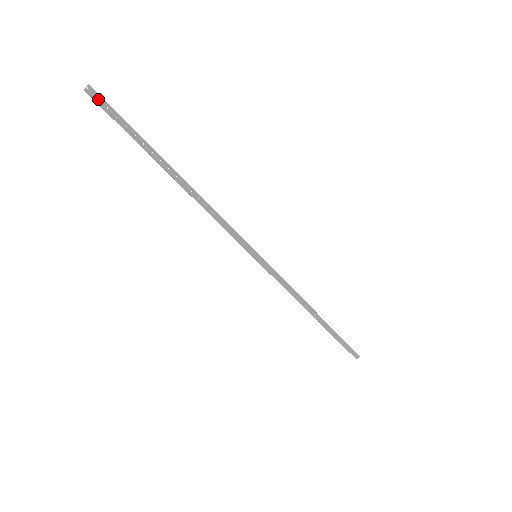
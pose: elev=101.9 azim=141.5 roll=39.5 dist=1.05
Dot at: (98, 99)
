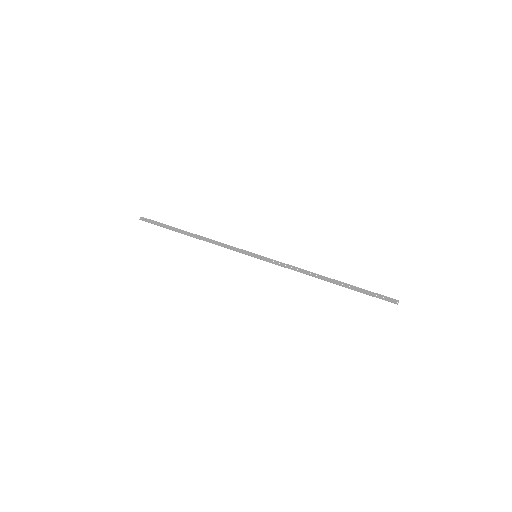
Dot at: (146, 220)
